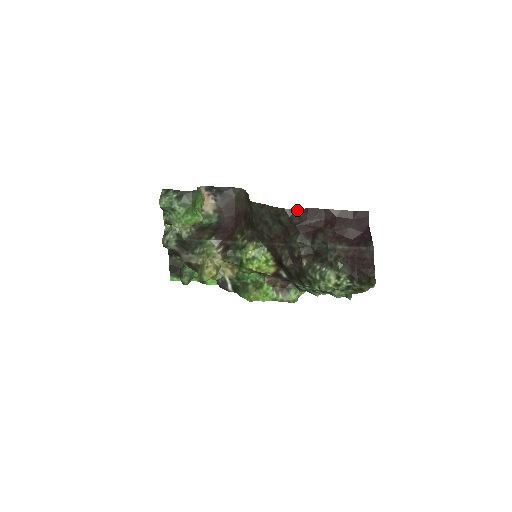
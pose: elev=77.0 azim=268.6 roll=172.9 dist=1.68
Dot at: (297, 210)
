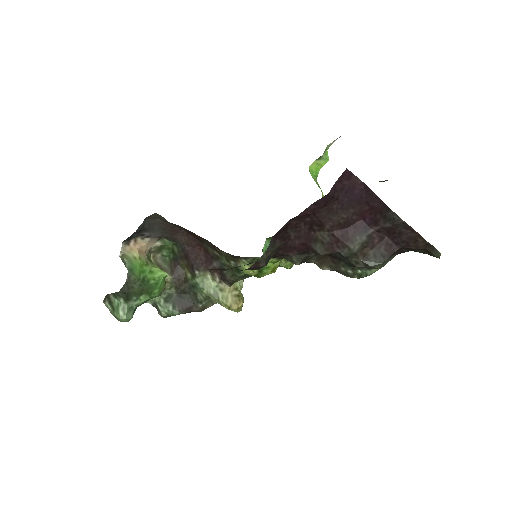
Dot at: (264, 256)
